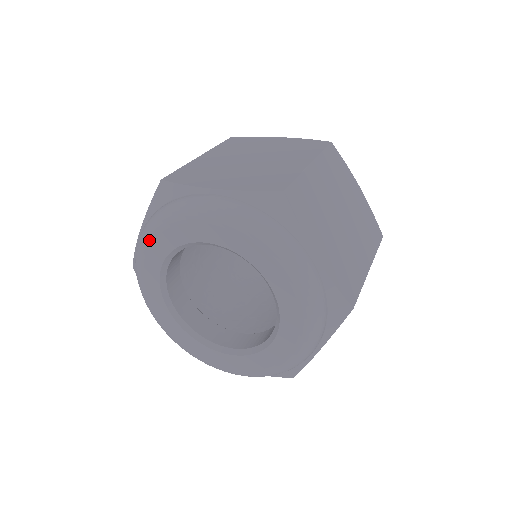
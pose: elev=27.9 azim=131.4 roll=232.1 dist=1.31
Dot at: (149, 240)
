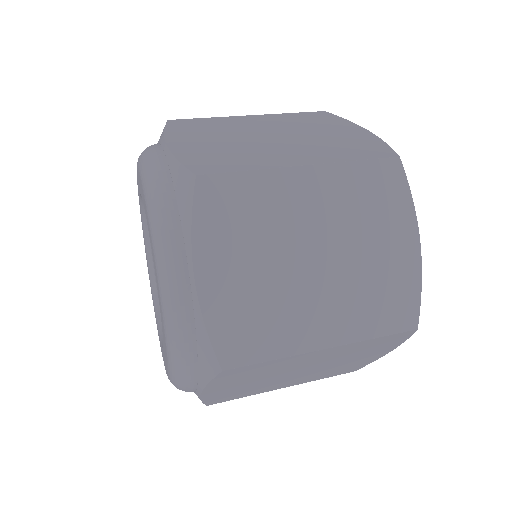
Dot at: occluded
